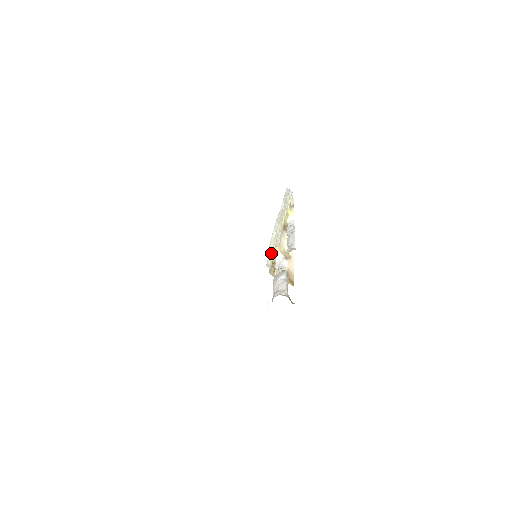
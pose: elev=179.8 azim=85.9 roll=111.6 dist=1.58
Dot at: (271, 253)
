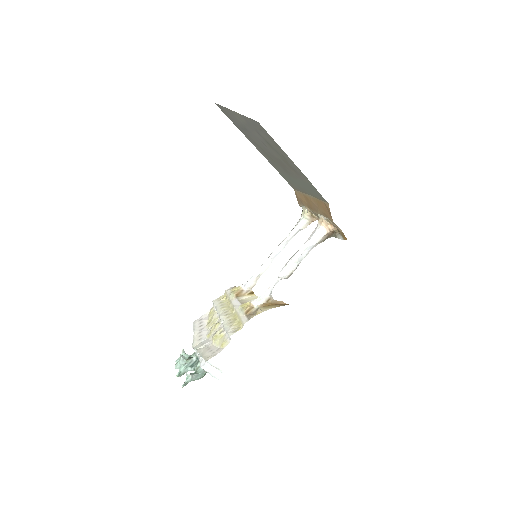
Dot at: (229, 325)
